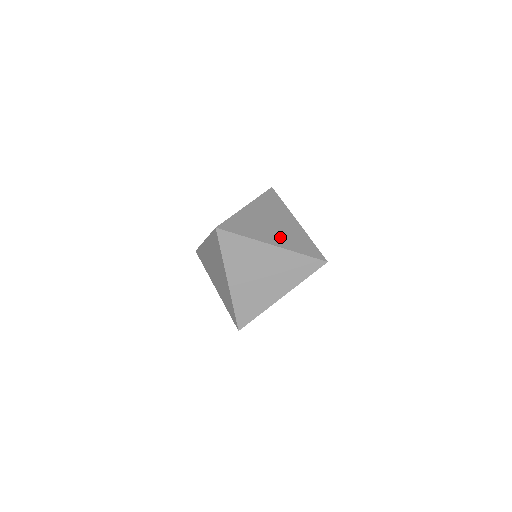
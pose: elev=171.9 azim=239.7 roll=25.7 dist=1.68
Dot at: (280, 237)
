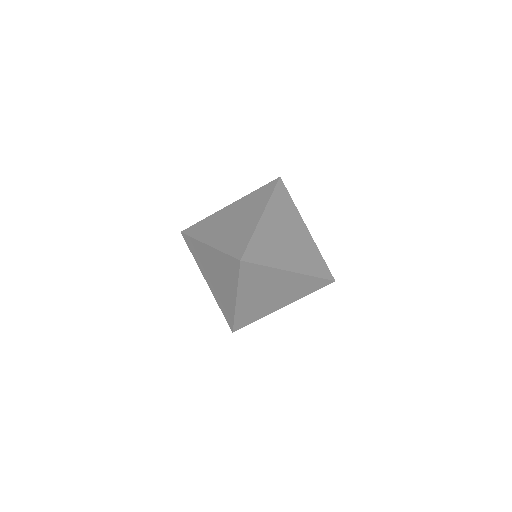
Dot at: (284, 298)
